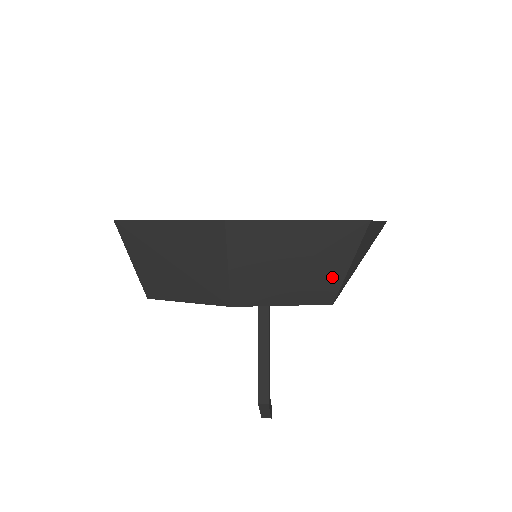
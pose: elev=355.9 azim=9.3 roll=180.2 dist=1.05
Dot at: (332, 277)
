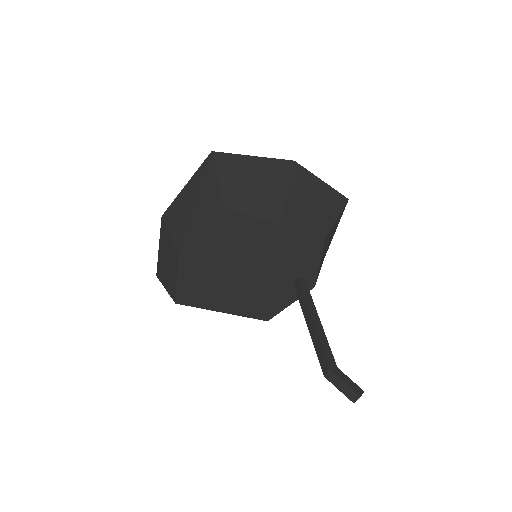
Dot at: (213, 194)
